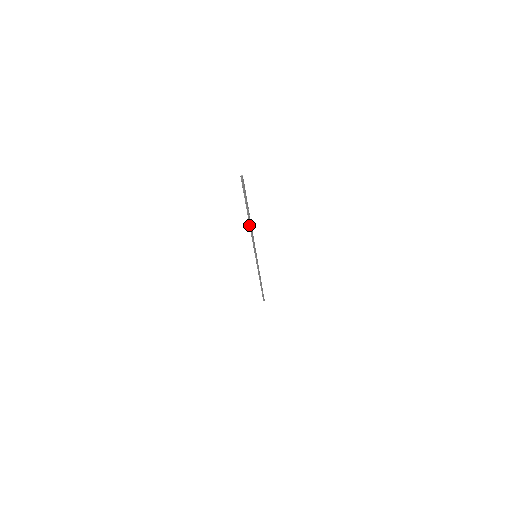
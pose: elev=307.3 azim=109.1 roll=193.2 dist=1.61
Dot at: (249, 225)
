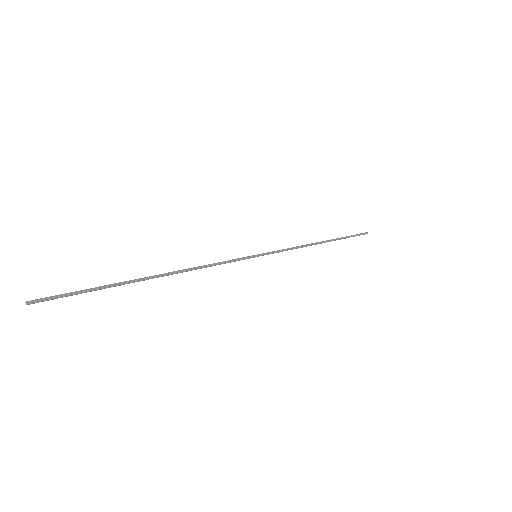
Dot at: occluded
